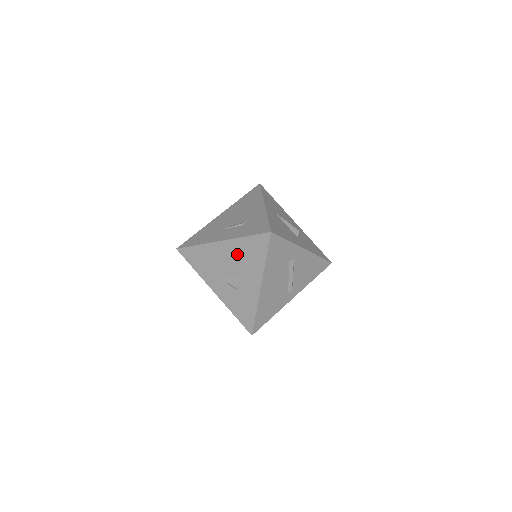
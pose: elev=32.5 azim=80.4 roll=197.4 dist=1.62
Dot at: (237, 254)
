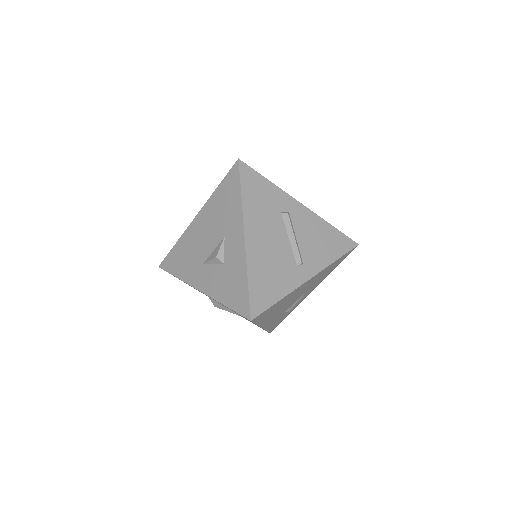
Dot at: (213, 216)
